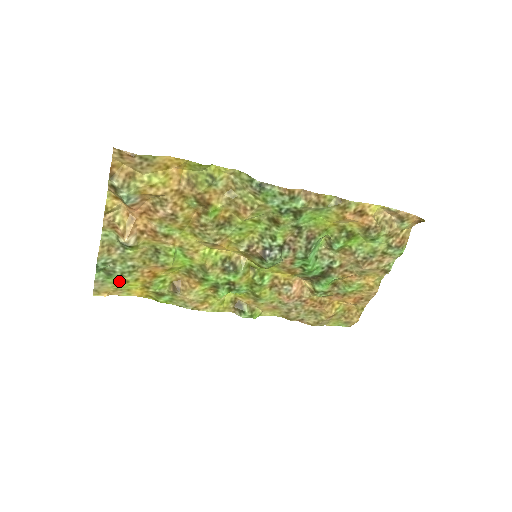
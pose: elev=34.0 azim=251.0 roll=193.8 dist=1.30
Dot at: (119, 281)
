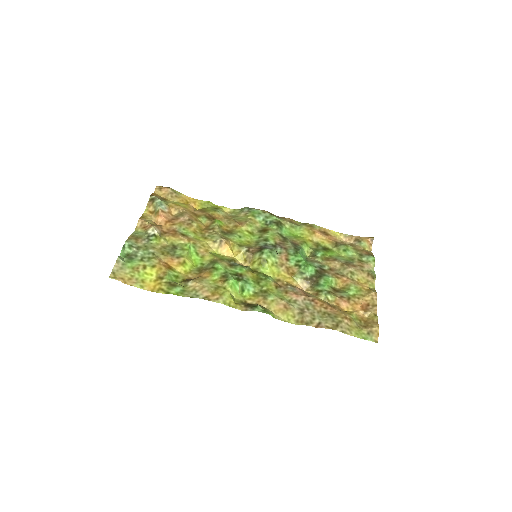
Dot at: (137, 266)
